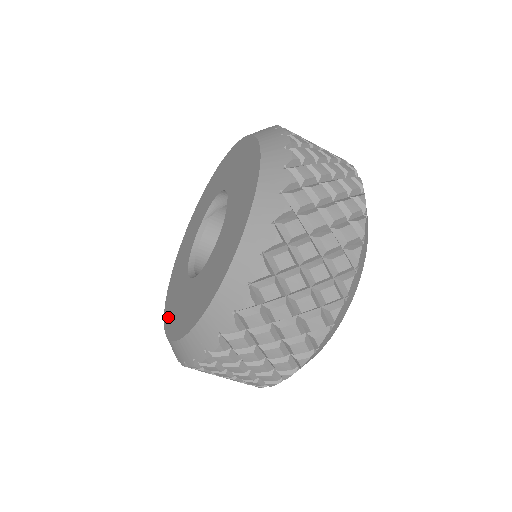
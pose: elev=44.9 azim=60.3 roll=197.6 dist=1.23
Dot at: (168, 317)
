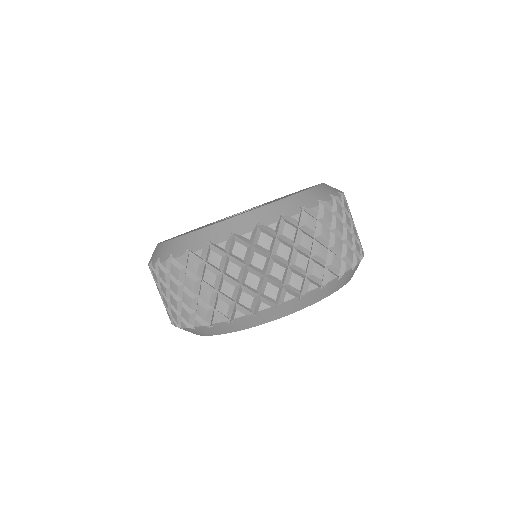
Dot at: occluded
